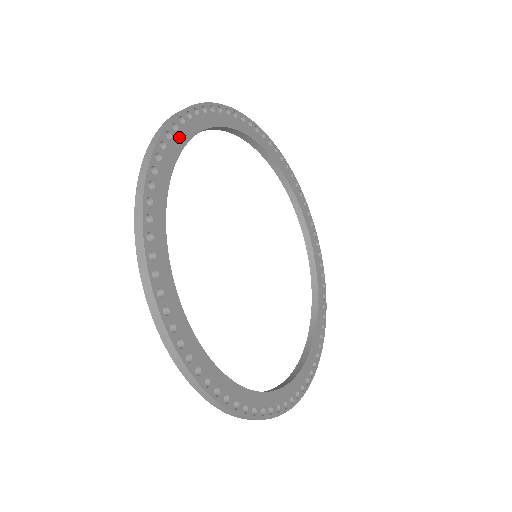
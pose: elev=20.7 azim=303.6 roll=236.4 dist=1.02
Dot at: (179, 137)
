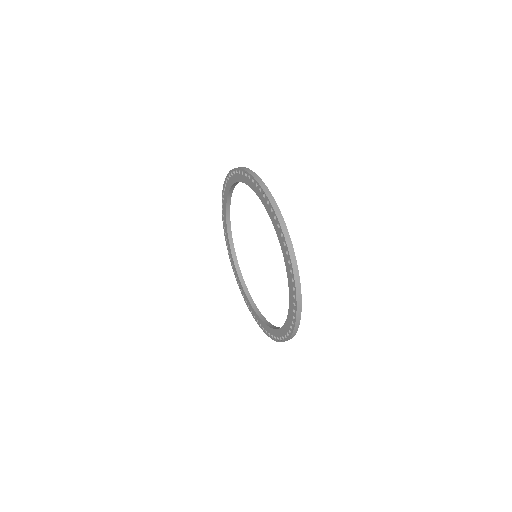
Dot at: occluded
